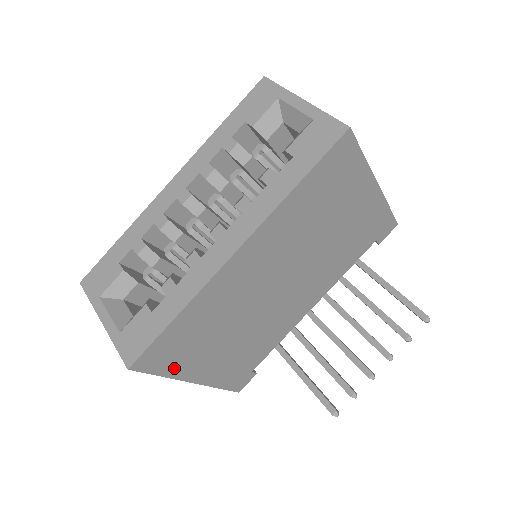
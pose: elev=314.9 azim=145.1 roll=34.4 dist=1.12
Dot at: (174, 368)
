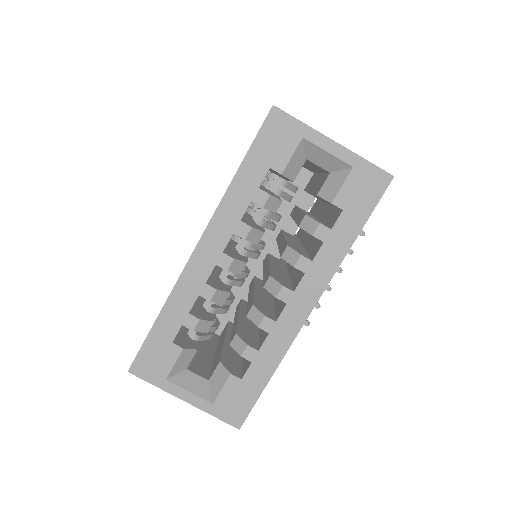
Dot at: occluded
